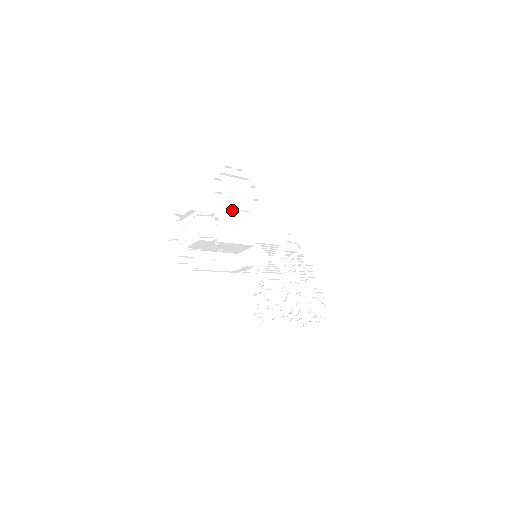
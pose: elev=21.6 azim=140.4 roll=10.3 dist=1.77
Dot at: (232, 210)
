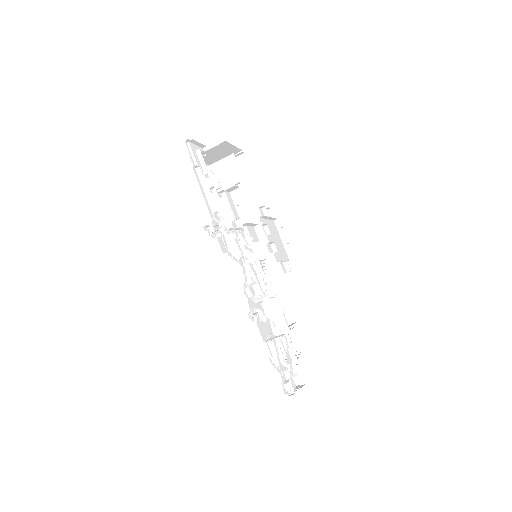
Dot at: (264, 230)
